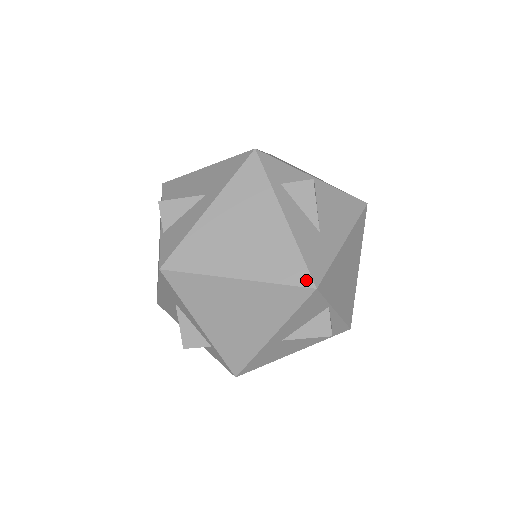
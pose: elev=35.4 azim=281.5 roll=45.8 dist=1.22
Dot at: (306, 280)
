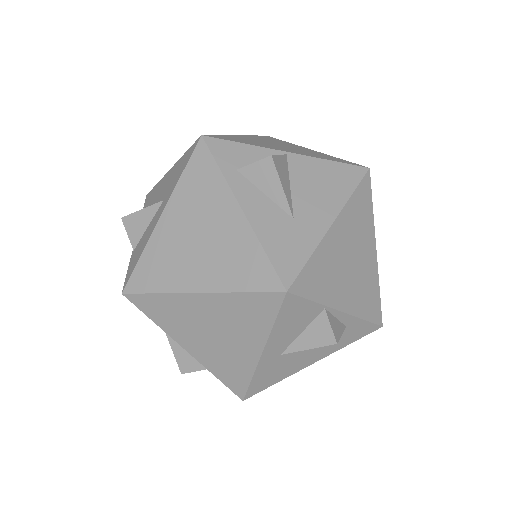
Dot at: (273, 283)
